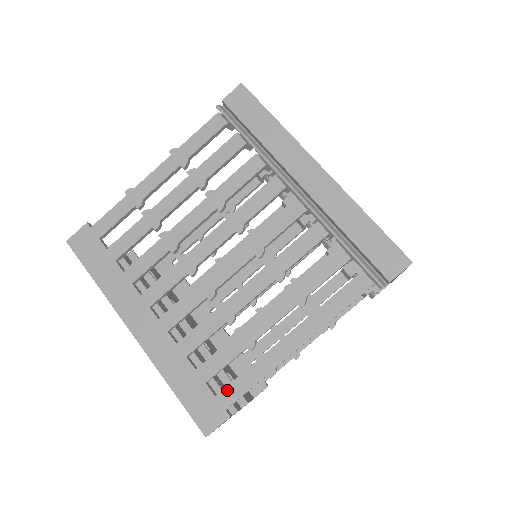
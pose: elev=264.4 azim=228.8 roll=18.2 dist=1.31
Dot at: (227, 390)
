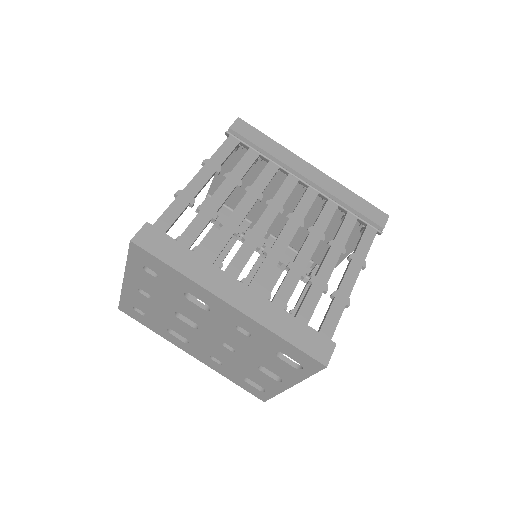
Dot at: (325, 325)
